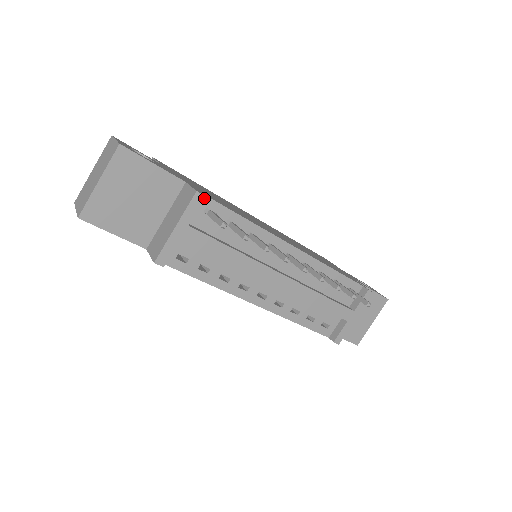
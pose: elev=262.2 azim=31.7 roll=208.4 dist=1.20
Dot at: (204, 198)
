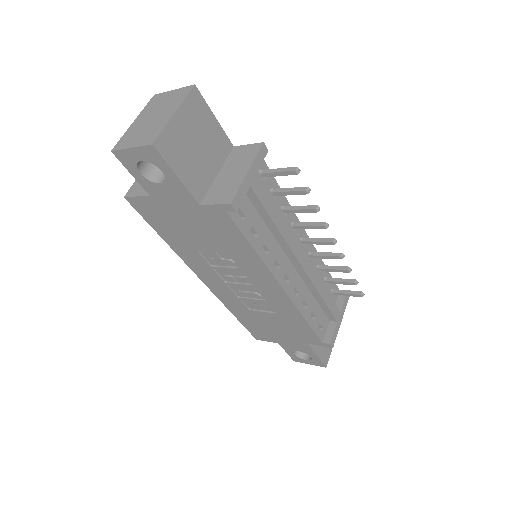
Dot at: (267, 152)
